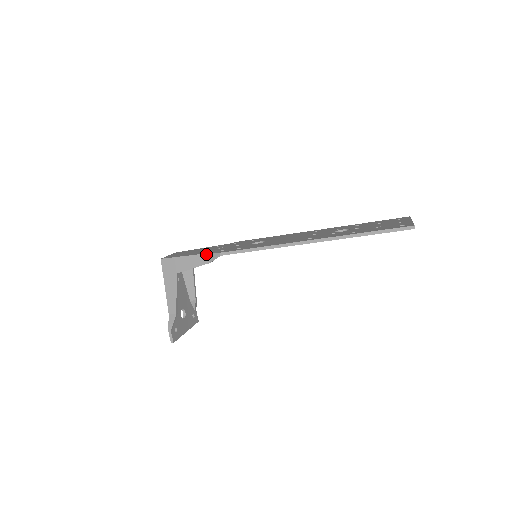
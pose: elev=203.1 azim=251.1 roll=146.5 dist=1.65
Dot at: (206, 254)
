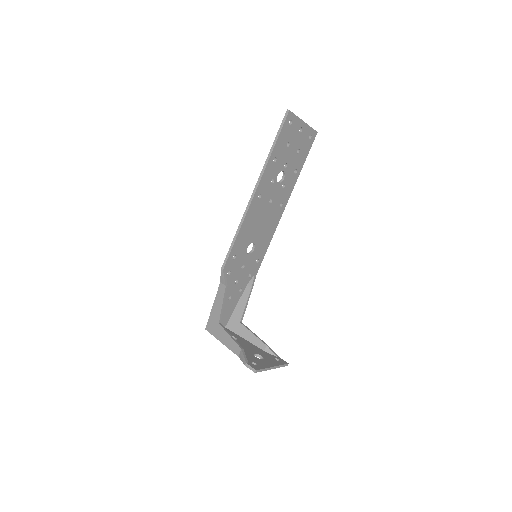
Dot at: (220, 285)
